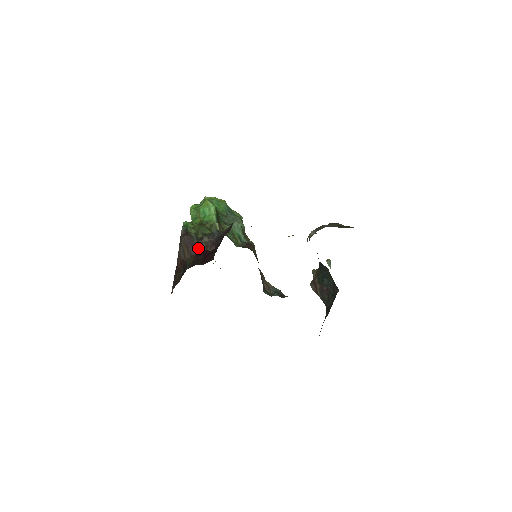
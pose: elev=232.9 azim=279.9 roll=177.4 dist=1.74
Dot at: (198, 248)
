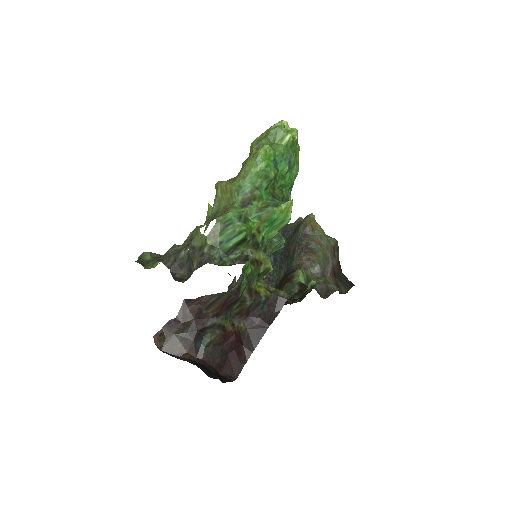
Dot at: (230, 311)
